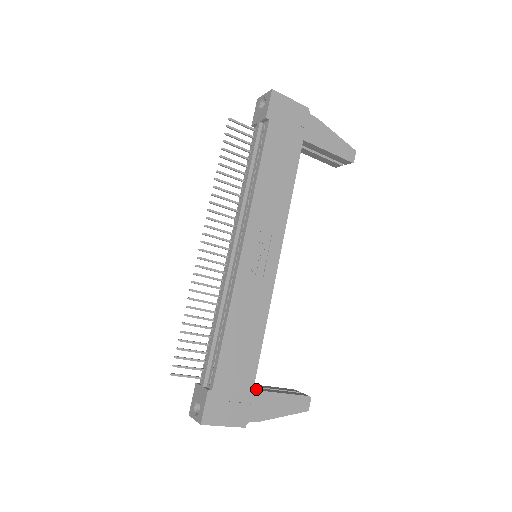
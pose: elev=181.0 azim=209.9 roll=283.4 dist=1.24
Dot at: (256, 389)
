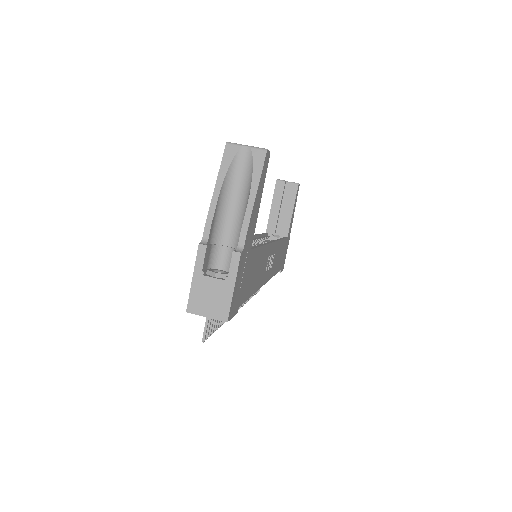
Dot at: (285, 233)
